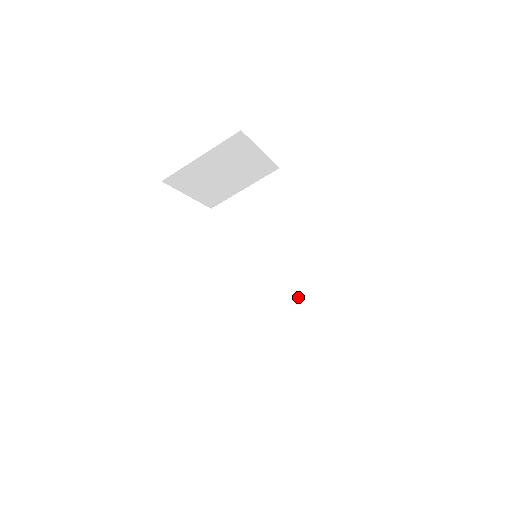
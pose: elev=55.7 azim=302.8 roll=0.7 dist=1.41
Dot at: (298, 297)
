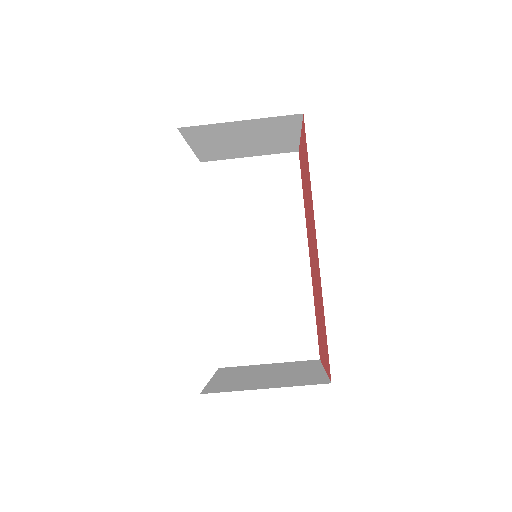
Dot at: (274, 304)
